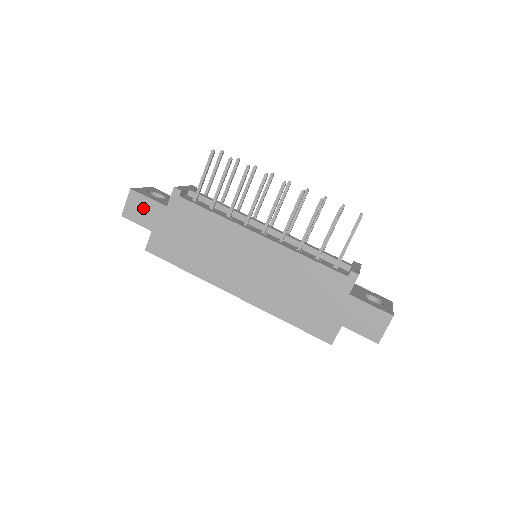
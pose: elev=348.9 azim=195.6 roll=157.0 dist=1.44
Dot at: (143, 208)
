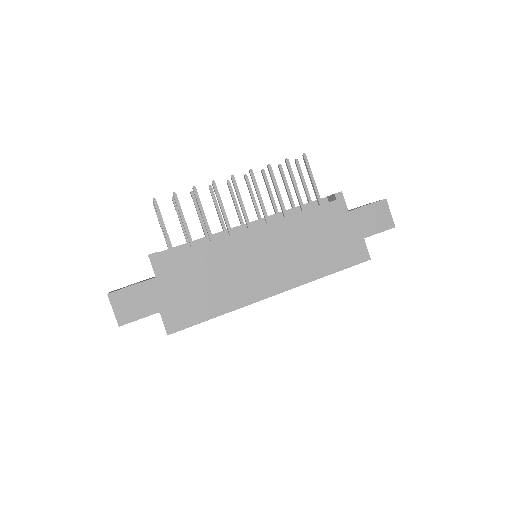
Dot at: (134, 300)
